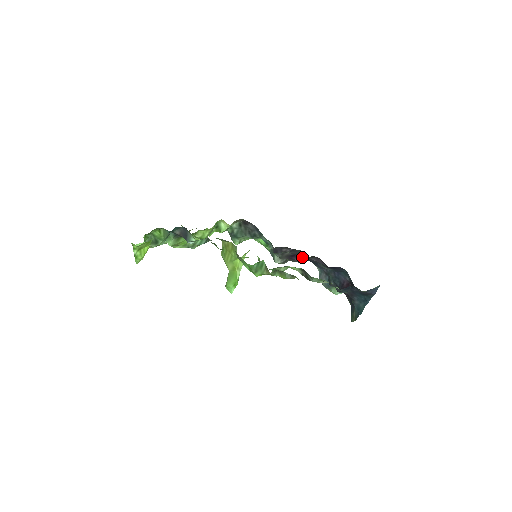
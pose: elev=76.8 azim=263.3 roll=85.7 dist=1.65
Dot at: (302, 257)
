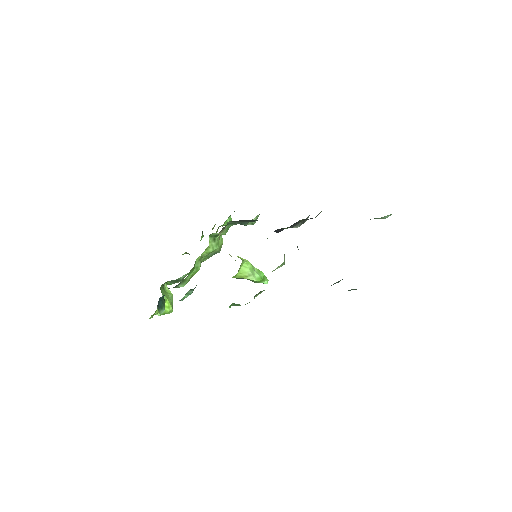
Dot at: (311, 218)
